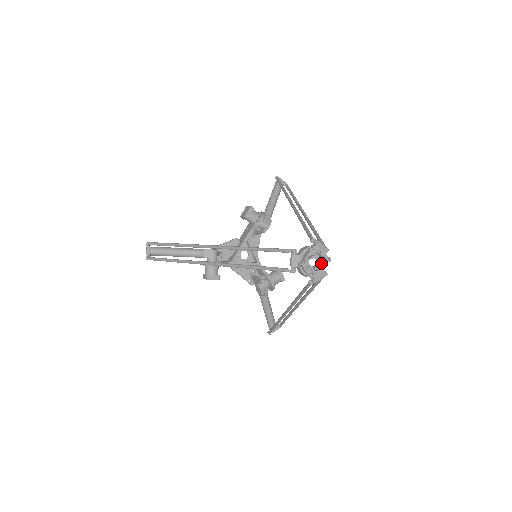
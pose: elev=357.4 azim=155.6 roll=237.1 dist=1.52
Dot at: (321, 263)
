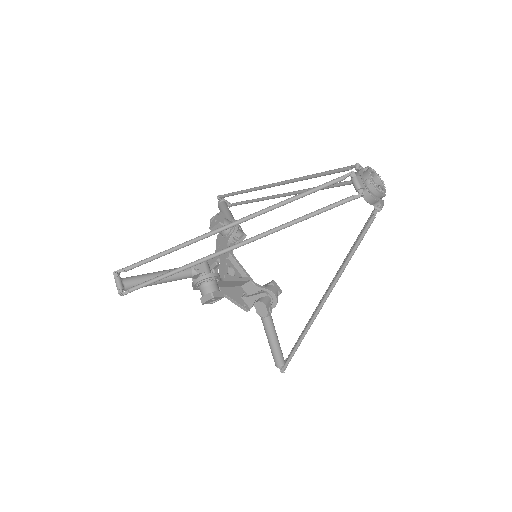
Dot at: occluded
